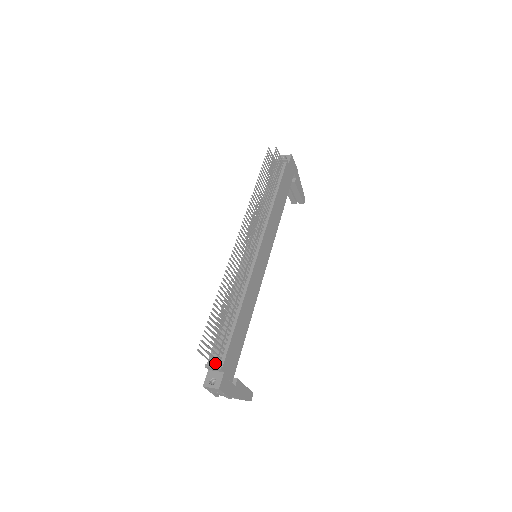
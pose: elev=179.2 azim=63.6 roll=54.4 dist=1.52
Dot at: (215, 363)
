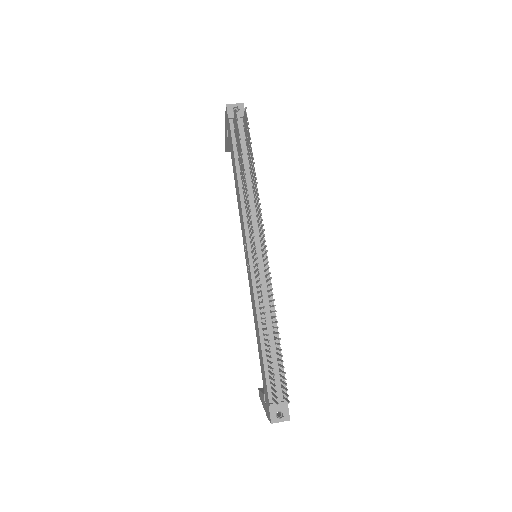
Dot at: (280, 399)
